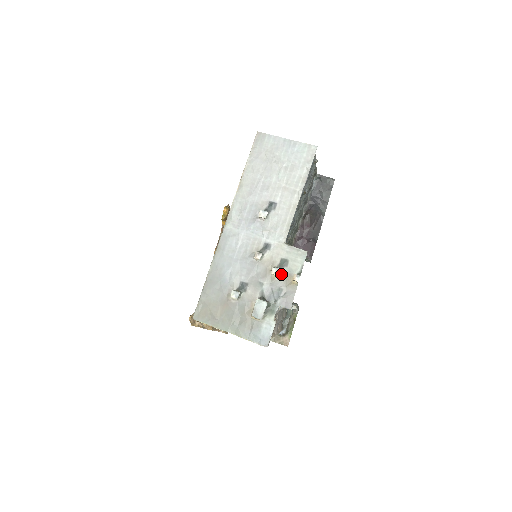
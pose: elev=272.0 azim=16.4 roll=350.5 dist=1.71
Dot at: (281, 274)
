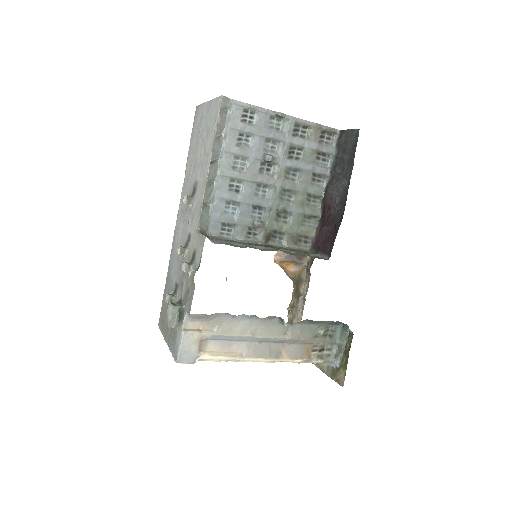
Dot at: occluded
